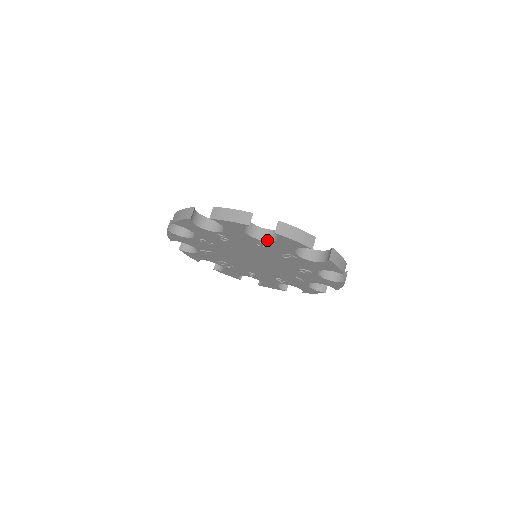
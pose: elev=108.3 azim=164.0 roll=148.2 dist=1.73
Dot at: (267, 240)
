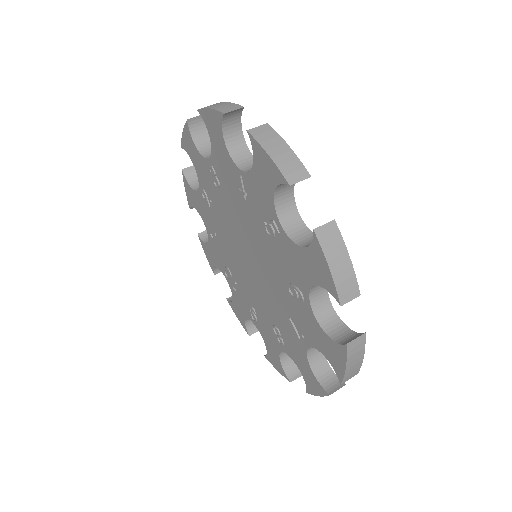
Dot at: (248, 171)
